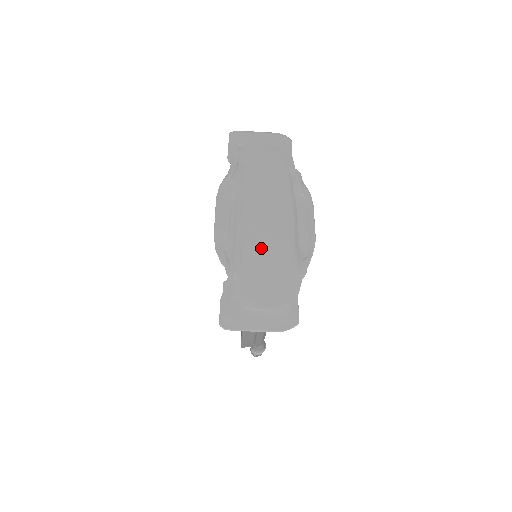
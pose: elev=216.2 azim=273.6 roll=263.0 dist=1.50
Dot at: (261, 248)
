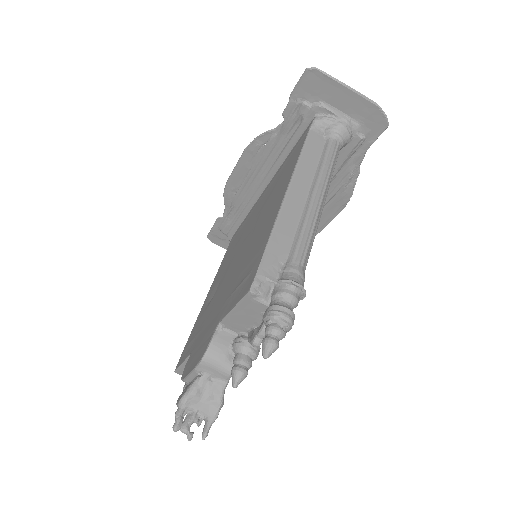
Dot at: occluded
